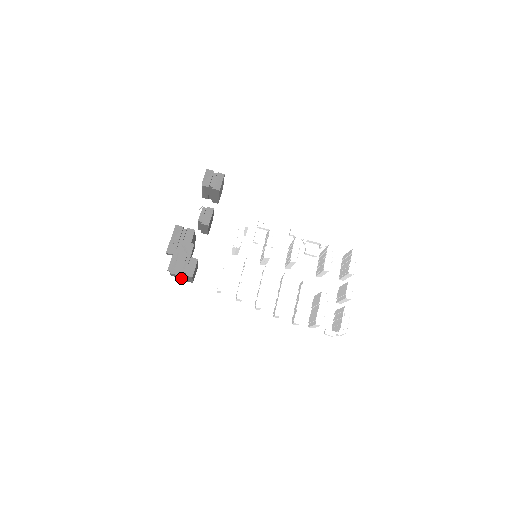
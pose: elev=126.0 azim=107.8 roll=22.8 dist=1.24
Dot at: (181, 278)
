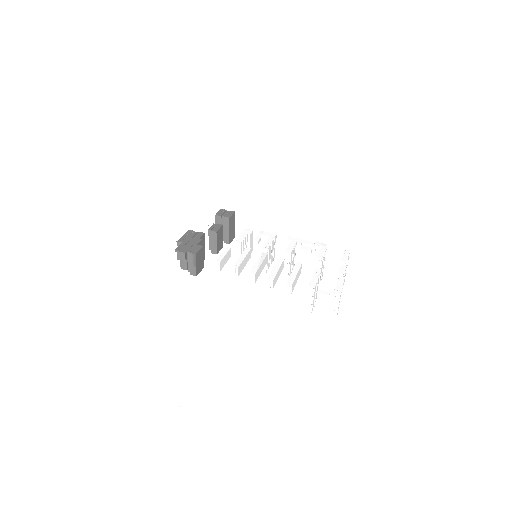
Dot at: (186, 268)
